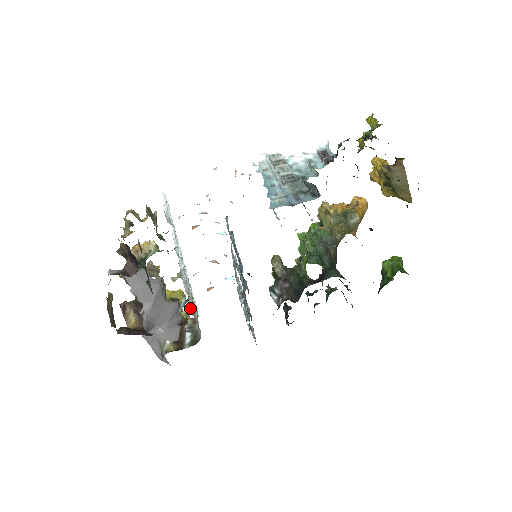
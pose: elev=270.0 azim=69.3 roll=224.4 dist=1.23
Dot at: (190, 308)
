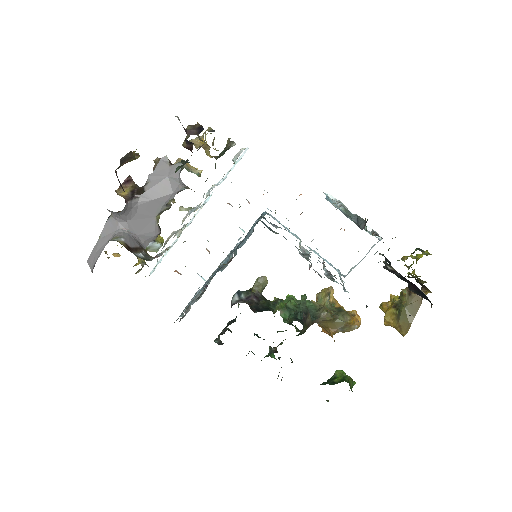
Dot at: (169, 236)
